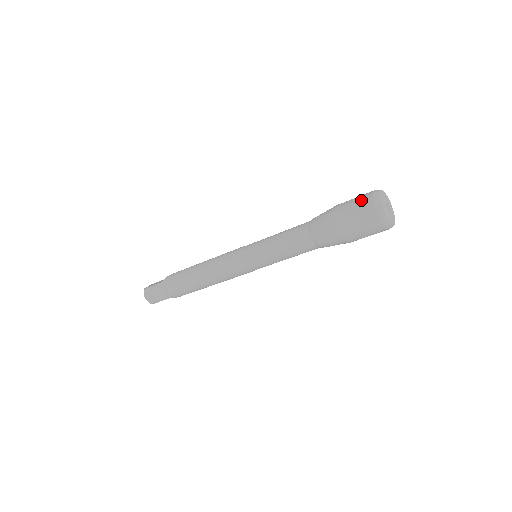
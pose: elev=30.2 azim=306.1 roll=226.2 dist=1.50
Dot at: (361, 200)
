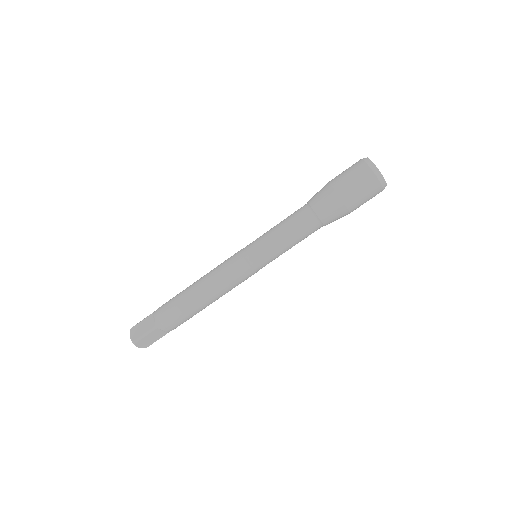
Dot at: occluded
